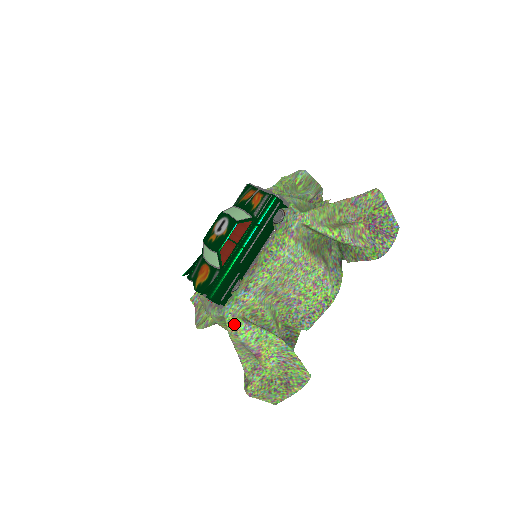
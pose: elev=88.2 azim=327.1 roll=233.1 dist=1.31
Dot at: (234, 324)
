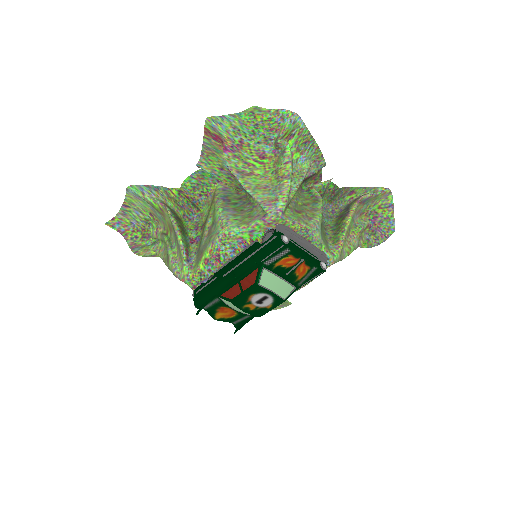
Dot at: occluded
